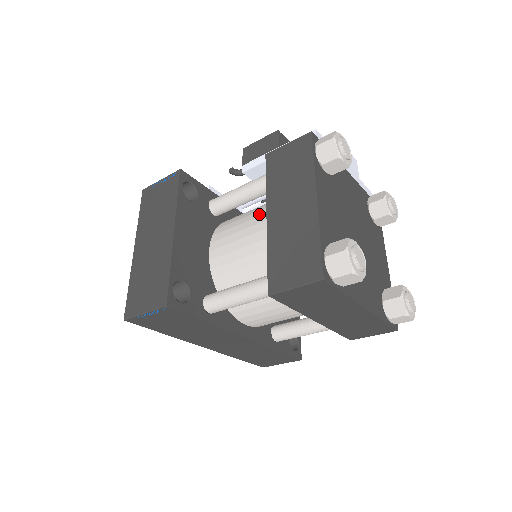
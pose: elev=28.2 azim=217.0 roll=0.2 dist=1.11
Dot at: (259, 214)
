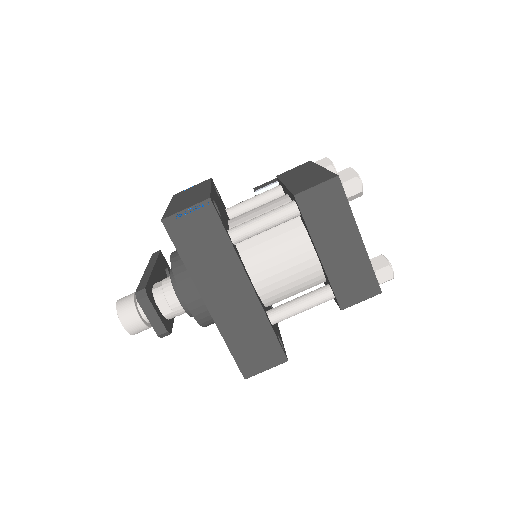
Dot at: occluded
